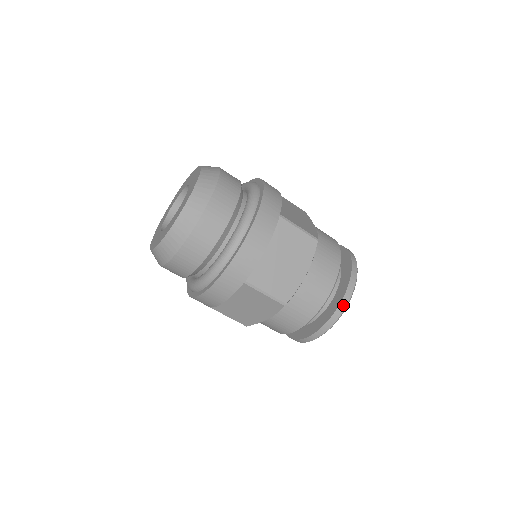
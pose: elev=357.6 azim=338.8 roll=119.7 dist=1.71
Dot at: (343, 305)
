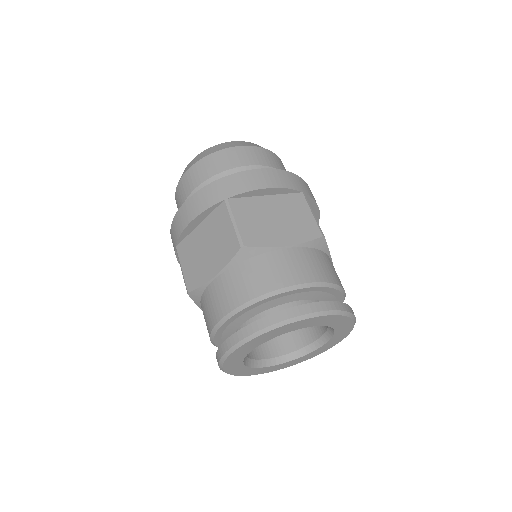
Dot at: (302, 310)
